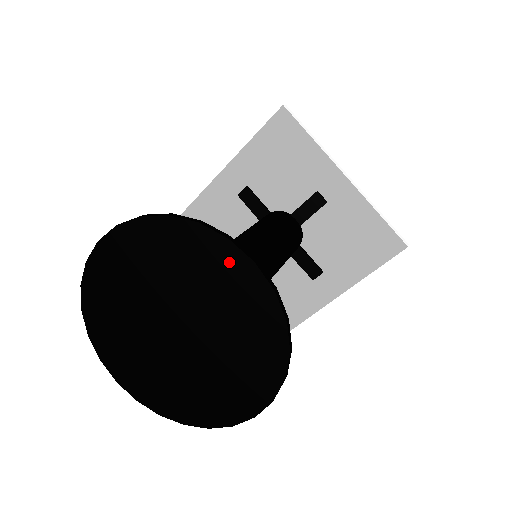
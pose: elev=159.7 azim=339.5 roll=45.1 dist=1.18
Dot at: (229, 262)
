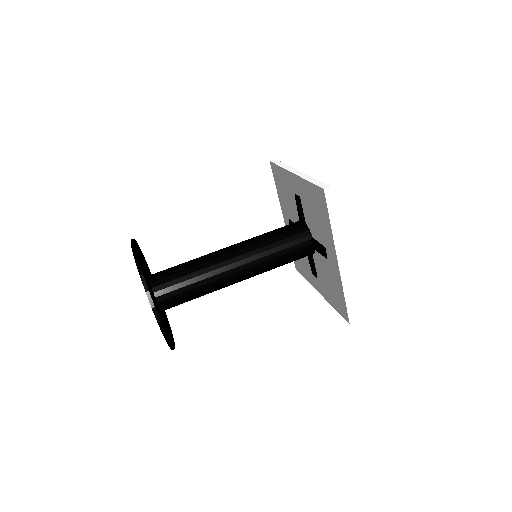
Dot at: occluded
